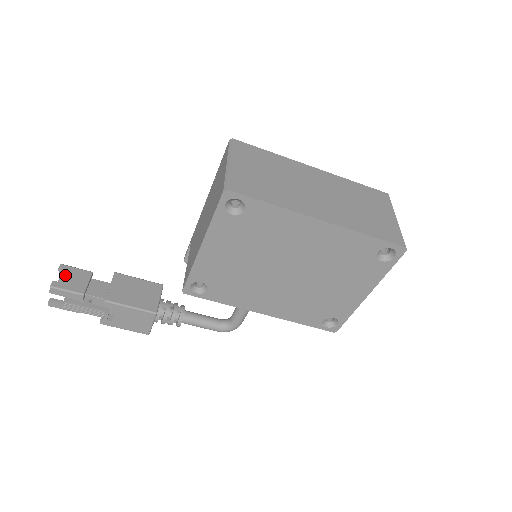
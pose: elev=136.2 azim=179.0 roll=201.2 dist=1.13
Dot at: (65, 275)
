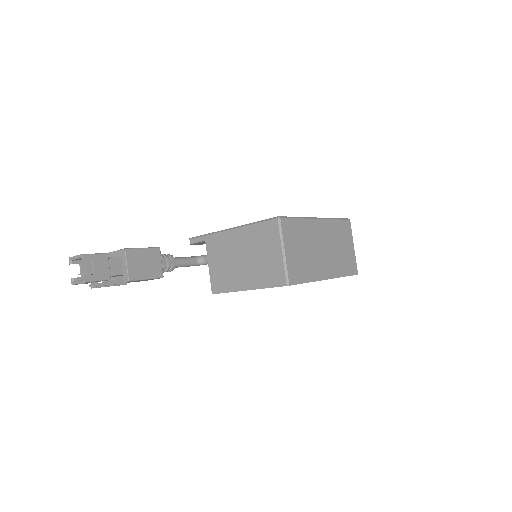
Dot at: occluded
